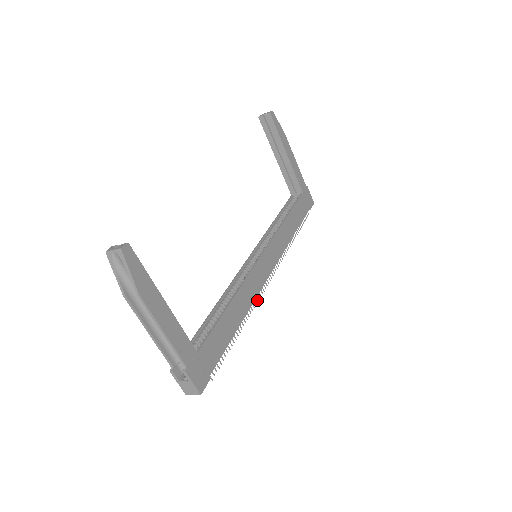
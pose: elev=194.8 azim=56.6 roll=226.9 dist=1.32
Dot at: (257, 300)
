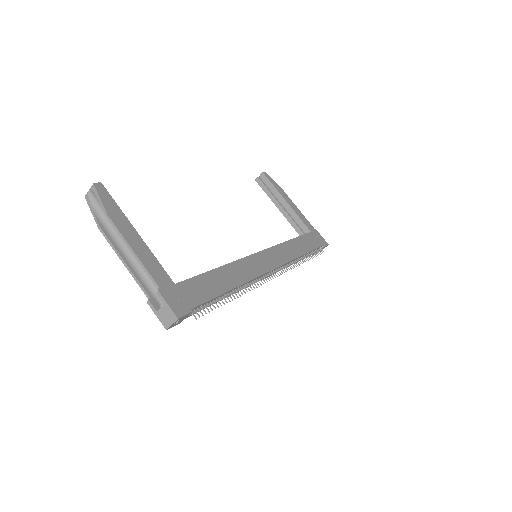
Dot at: (258, 284)
